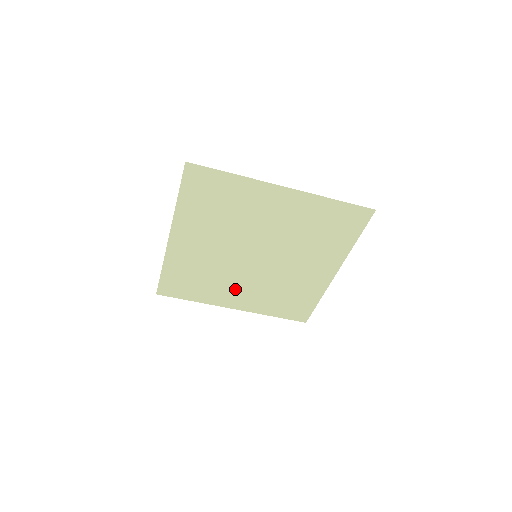
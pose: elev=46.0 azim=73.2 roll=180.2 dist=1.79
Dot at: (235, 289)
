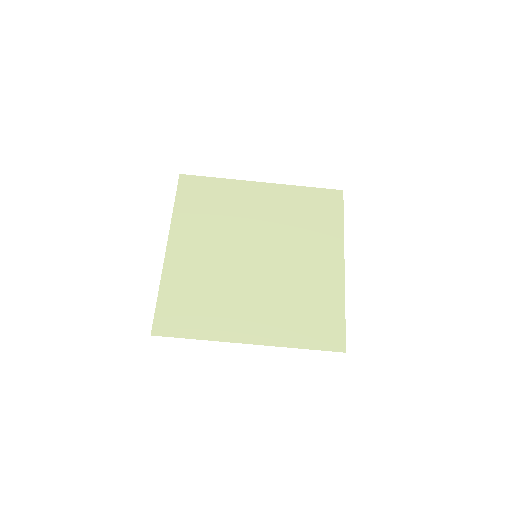
Dot at: (244, 308)
